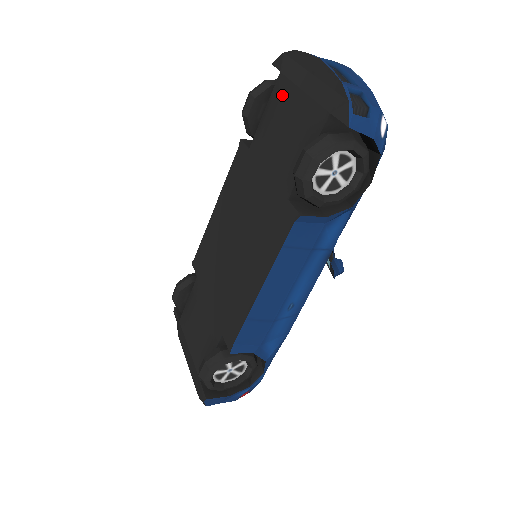
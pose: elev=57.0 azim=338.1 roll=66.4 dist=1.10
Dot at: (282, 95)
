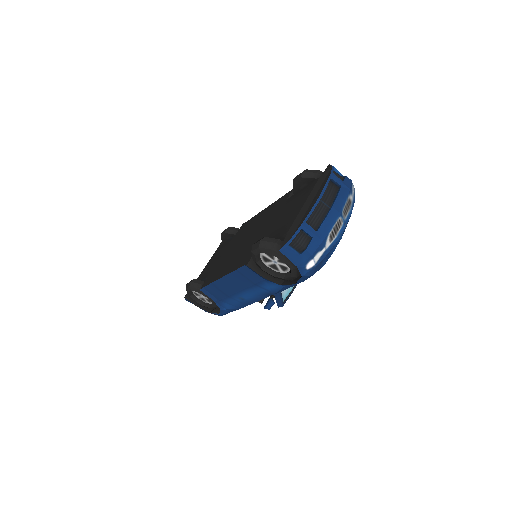
Dot at: (307, 192)
